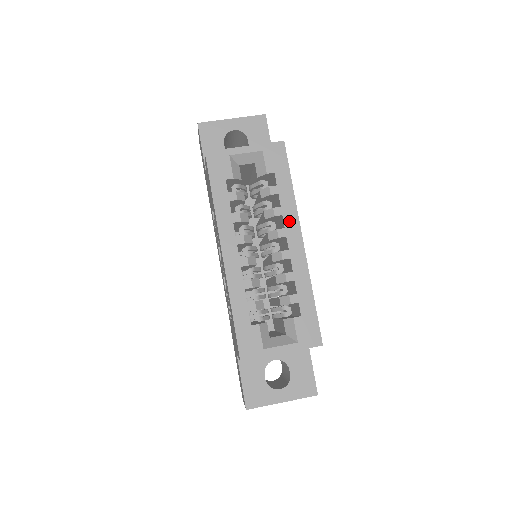
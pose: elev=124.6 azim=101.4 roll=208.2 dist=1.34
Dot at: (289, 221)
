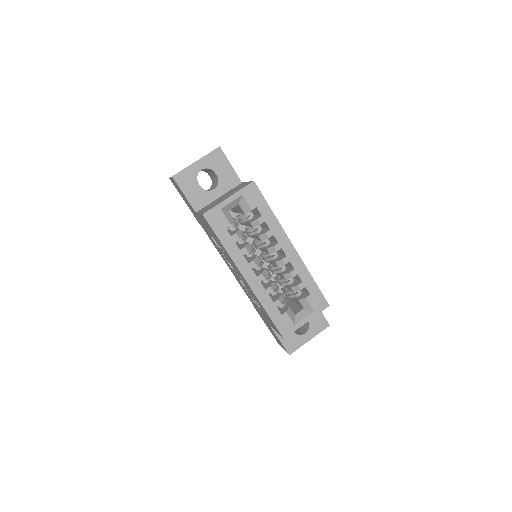
Dot at: (279, 237)
